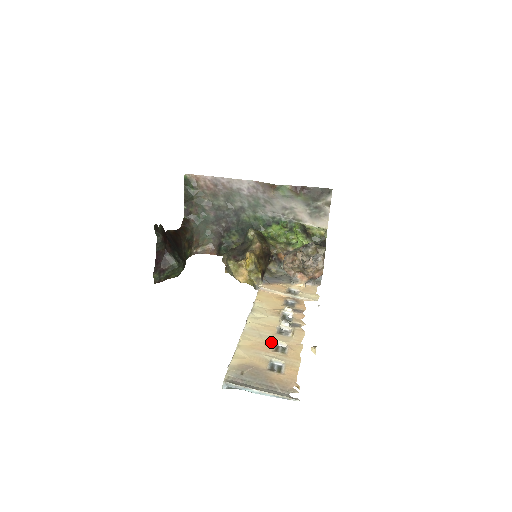
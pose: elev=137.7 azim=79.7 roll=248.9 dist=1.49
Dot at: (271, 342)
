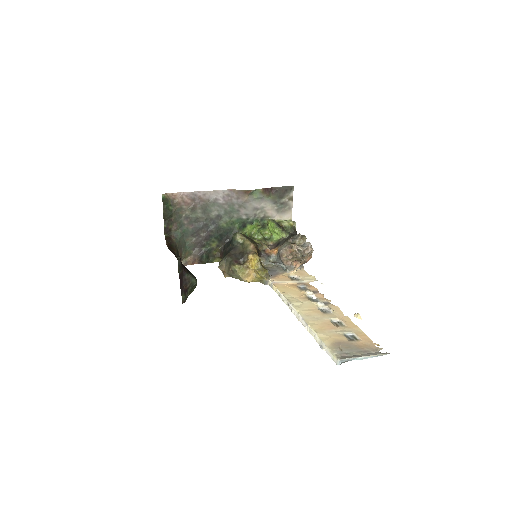
Dot at: (329, 321)
